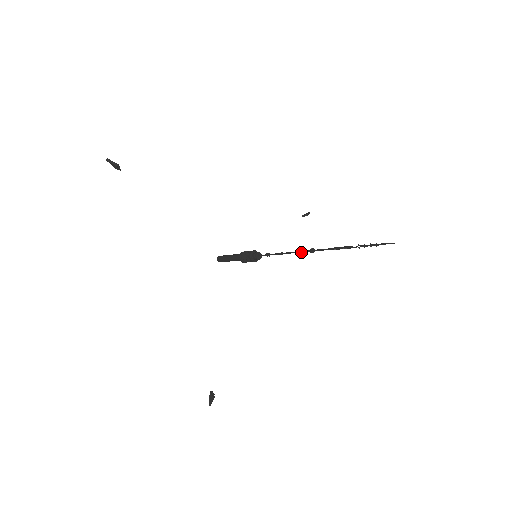
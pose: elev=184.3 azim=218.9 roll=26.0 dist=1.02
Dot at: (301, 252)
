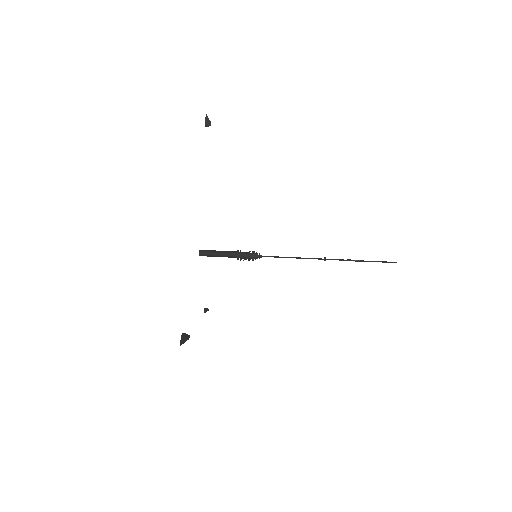
Dot at: (313, 258)
